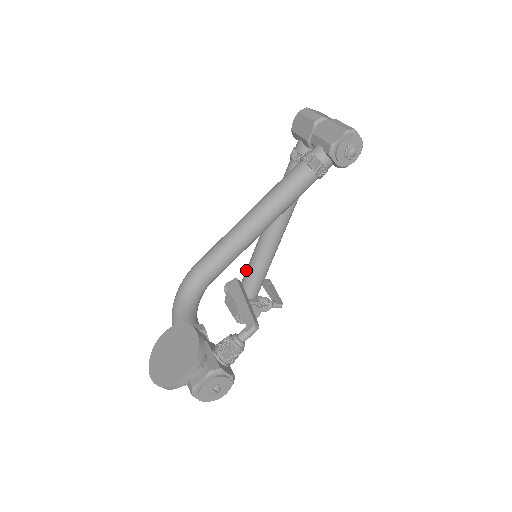
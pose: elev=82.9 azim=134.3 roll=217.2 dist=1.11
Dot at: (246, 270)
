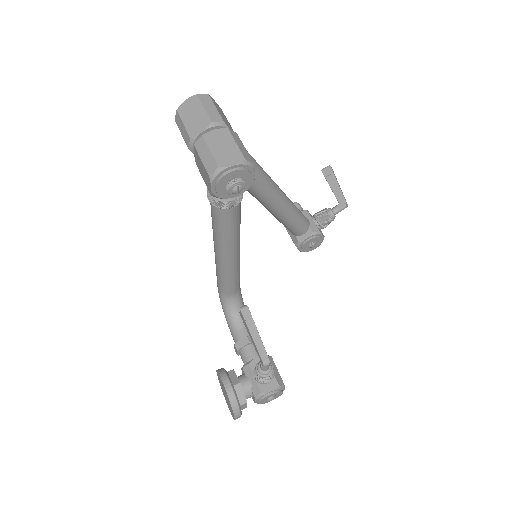
Dot at: occluded
